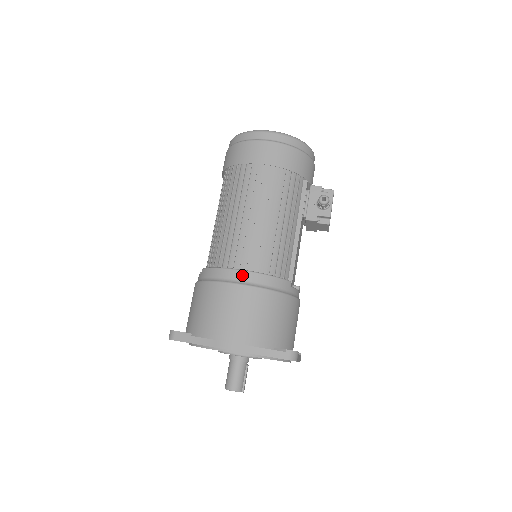
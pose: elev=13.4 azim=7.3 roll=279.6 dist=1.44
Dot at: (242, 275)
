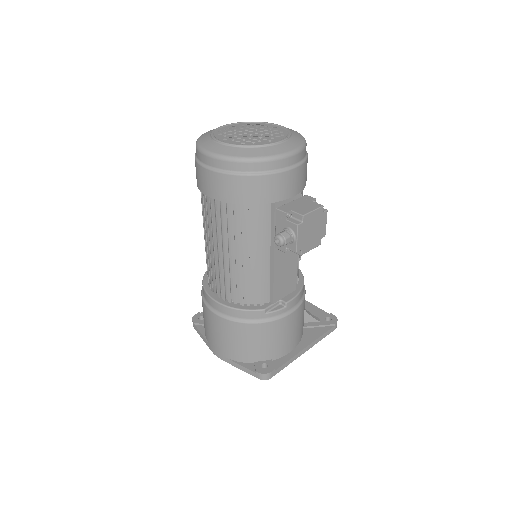
Dot at: (215, 305)
